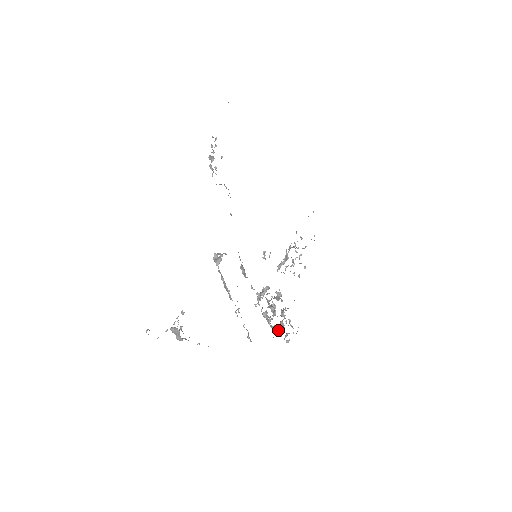
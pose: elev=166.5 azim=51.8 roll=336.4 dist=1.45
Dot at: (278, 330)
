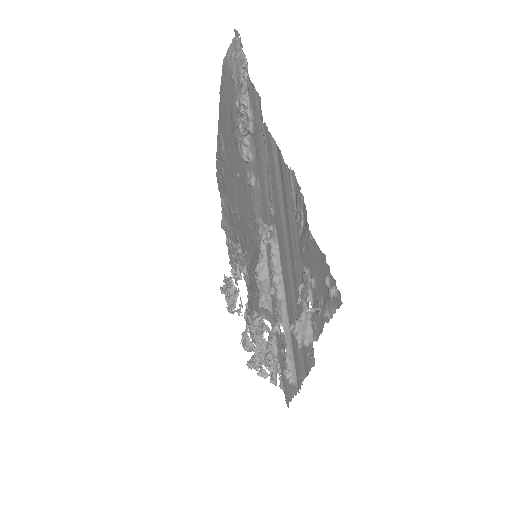
Dot at: (278, 371)
